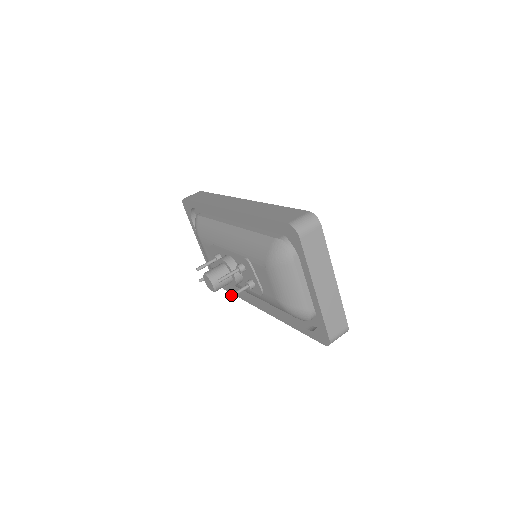
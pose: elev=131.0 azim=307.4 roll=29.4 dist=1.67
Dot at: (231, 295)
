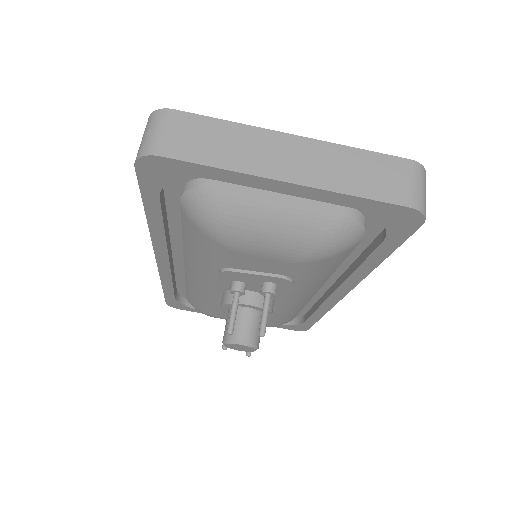
Dot at: (260, 329)
